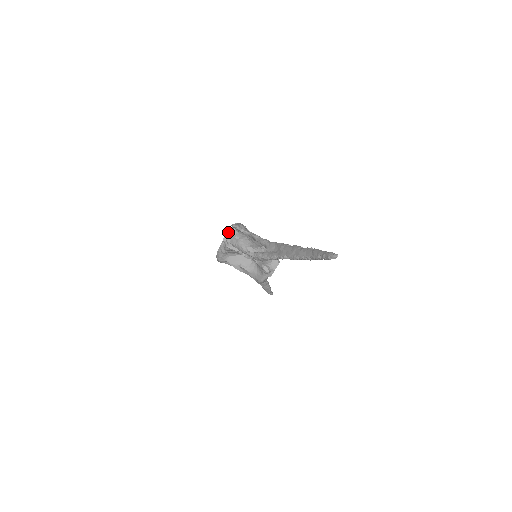
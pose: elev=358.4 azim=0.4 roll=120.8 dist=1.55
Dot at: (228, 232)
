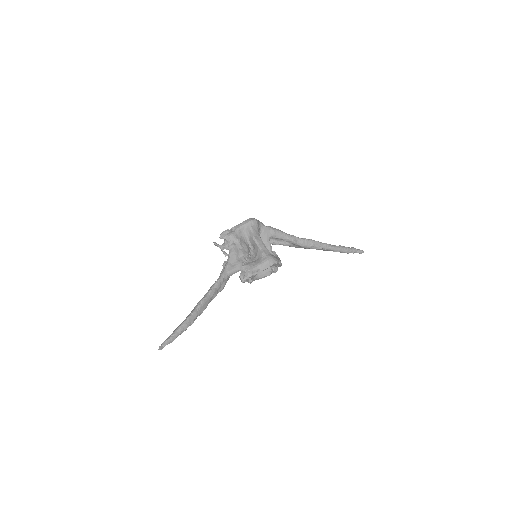
Dot at: occluded
